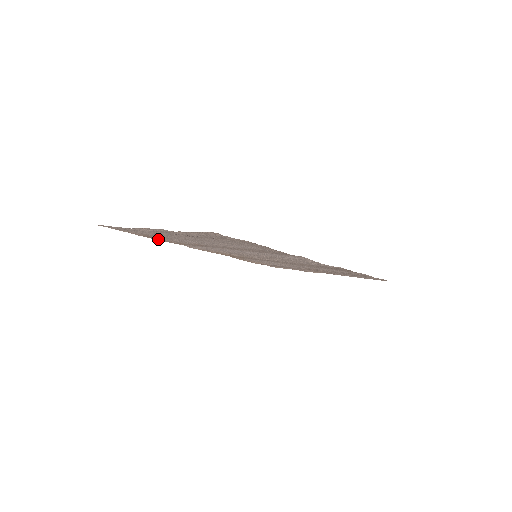
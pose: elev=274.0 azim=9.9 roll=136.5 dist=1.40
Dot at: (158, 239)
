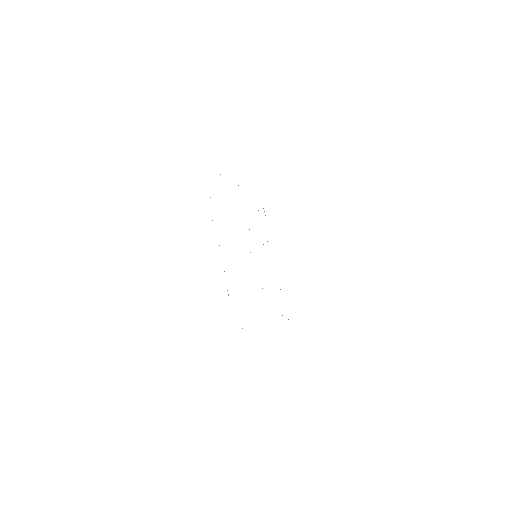
Dot at: occluded
